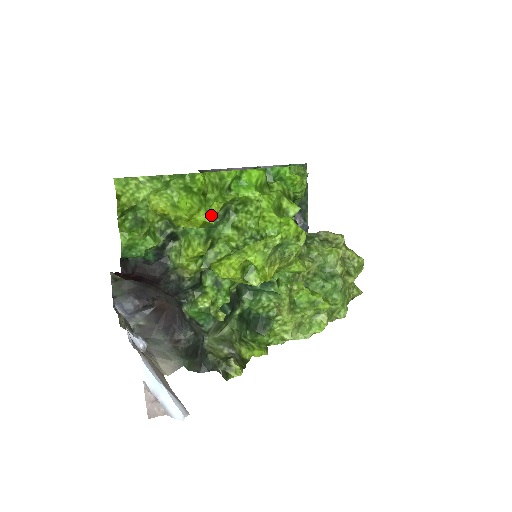
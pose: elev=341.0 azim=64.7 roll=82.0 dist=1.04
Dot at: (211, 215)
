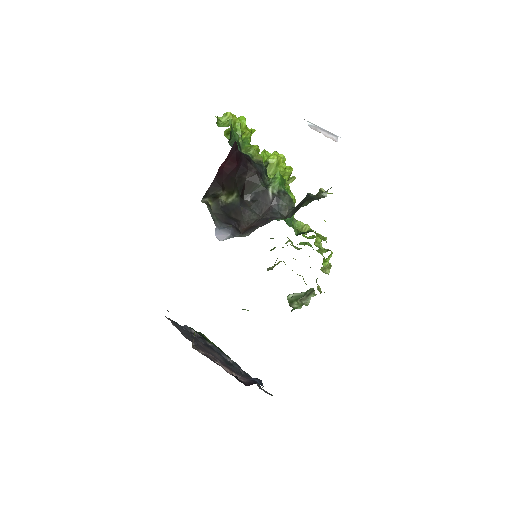
Dot at: (252, 129)
